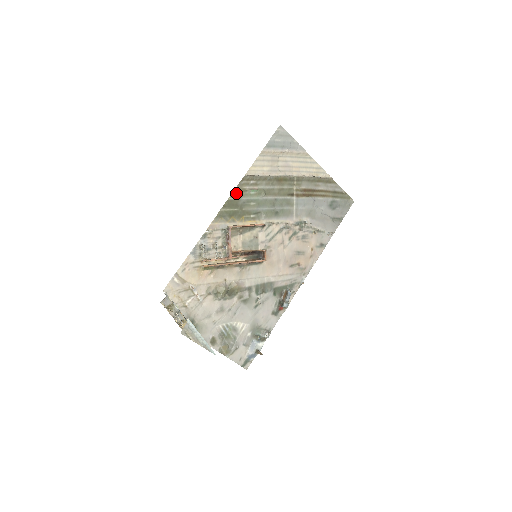
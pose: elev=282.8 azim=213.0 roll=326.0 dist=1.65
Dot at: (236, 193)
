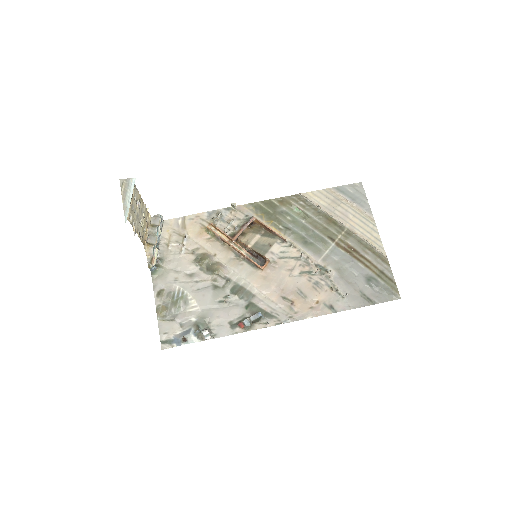
Dot at: (281, 201)
